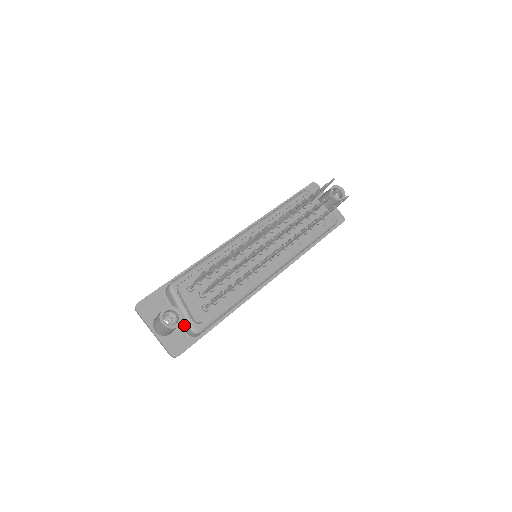
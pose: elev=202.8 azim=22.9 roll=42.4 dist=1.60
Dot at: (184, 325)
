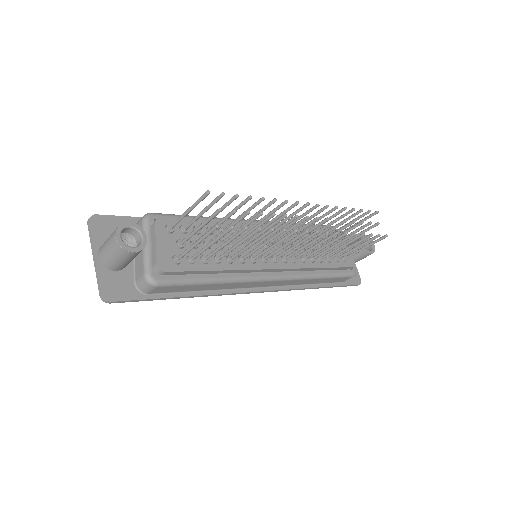
Dot at: (138, 269)
